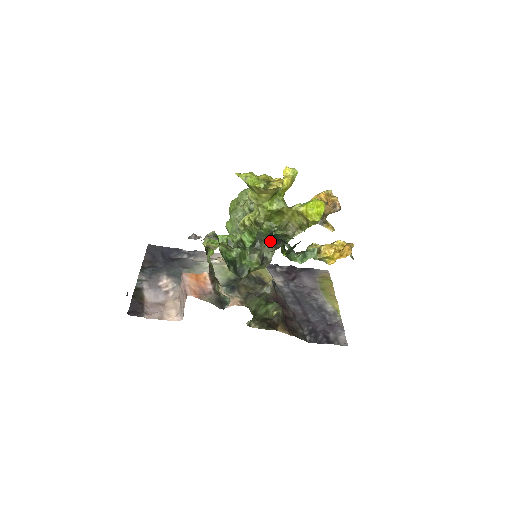
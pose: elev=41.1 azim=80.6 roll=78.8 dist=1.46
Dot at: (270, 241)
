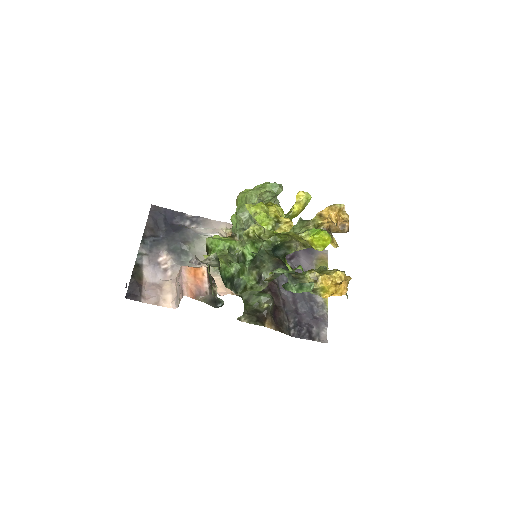
Dot at: (271, 260)
